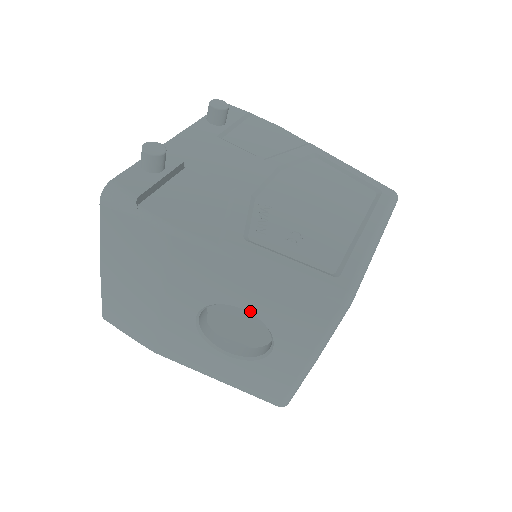
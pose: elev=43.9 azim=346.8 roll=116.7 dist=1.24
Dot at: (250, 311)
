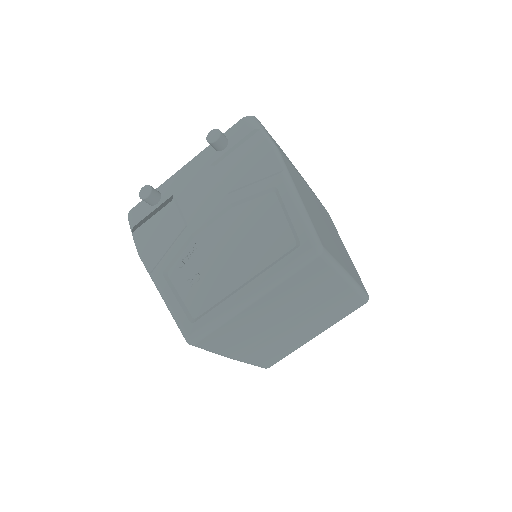
Dot at: occluded
